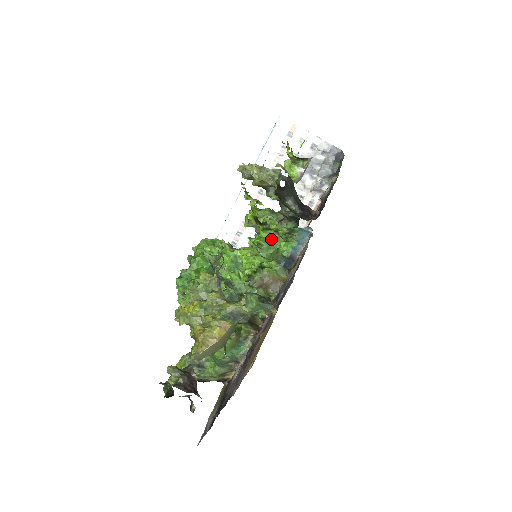
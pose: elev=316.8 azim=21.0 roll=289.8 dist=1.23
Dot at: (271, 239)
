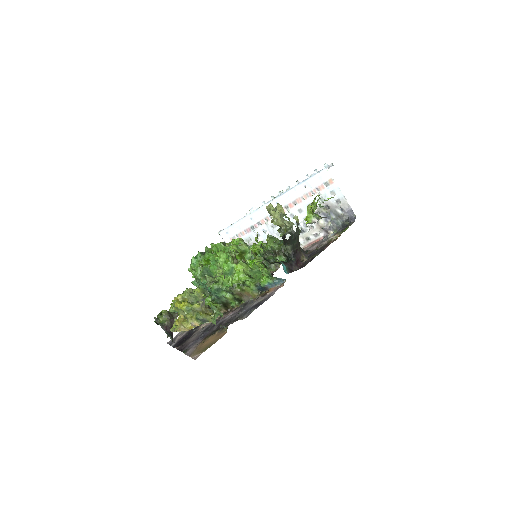
Dot at: (260, 269)
